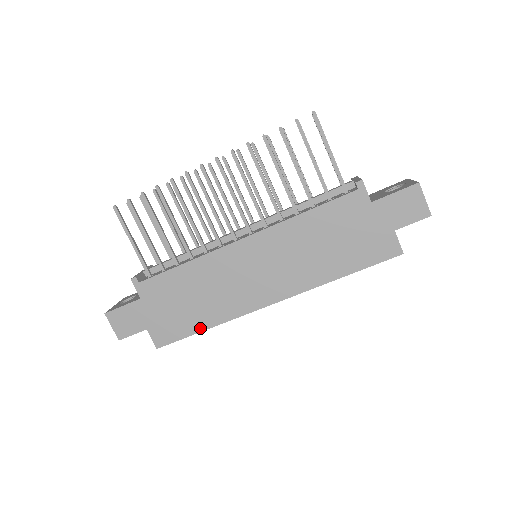
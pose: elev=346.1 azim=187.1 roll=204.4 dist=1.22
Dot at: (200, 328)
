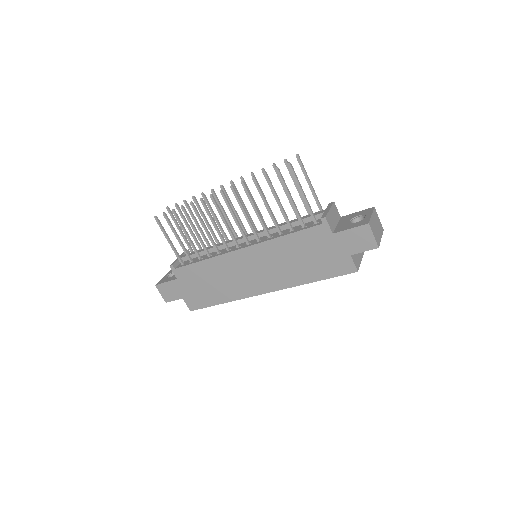
Dot at: (217, 302)
